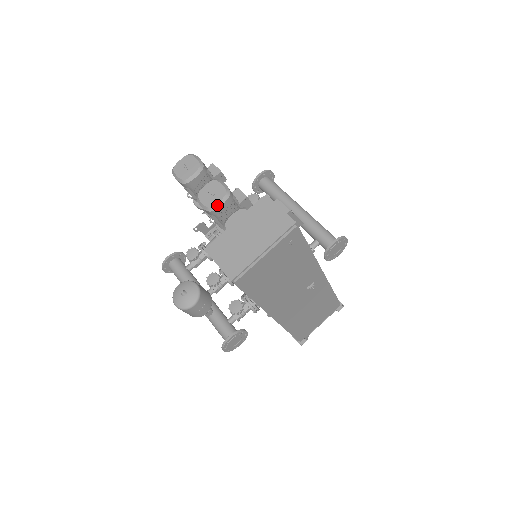
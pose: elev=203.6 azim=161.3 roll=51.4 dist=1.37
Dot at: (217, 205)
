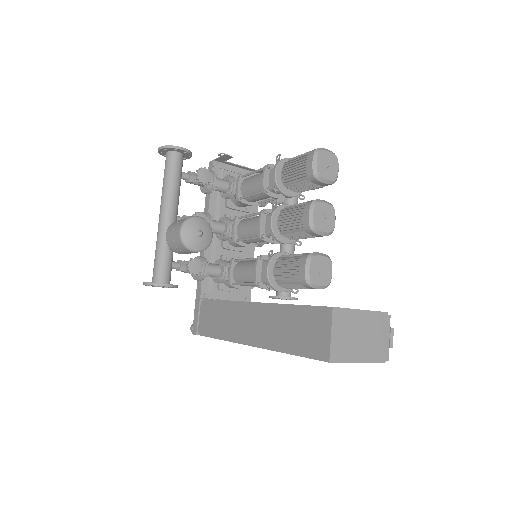
Dot at: (320, 232)
